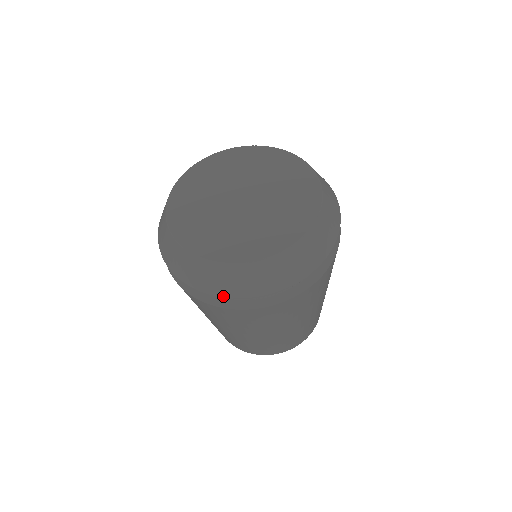
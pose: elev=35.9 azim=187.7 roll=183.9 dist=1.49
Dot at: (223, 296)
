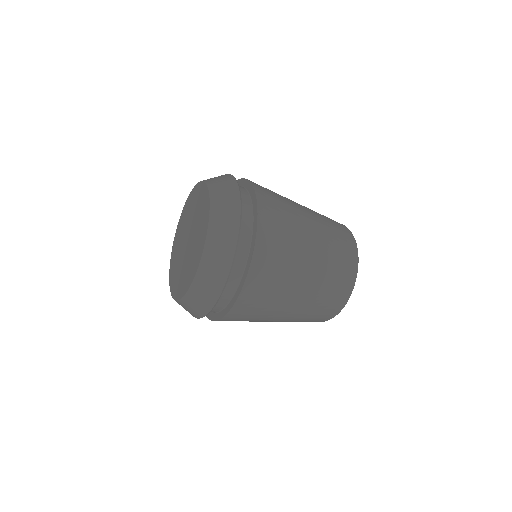
Dot at: (224, 284)
